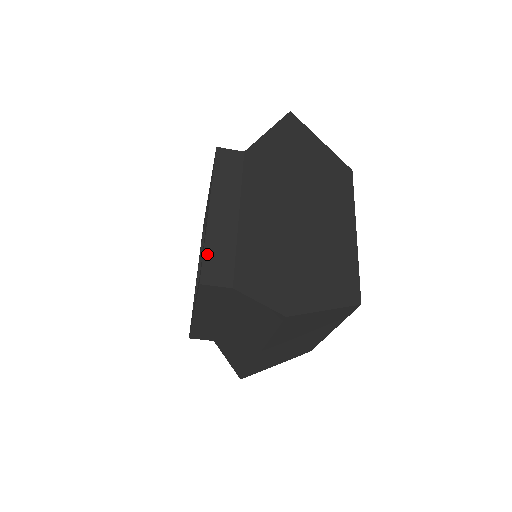
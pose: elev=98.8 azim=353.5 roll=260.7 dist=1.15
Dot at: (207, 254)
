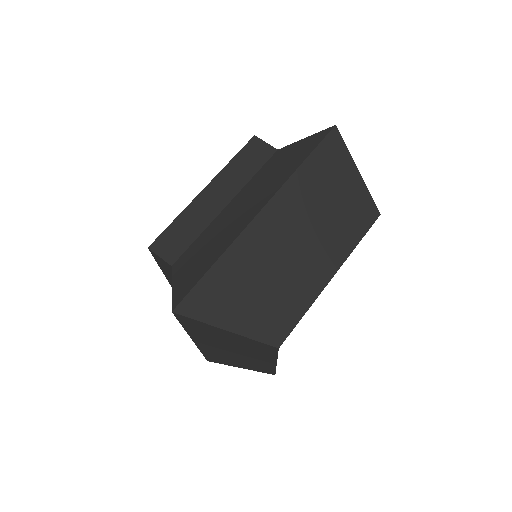
Dot at: (173, 226)
